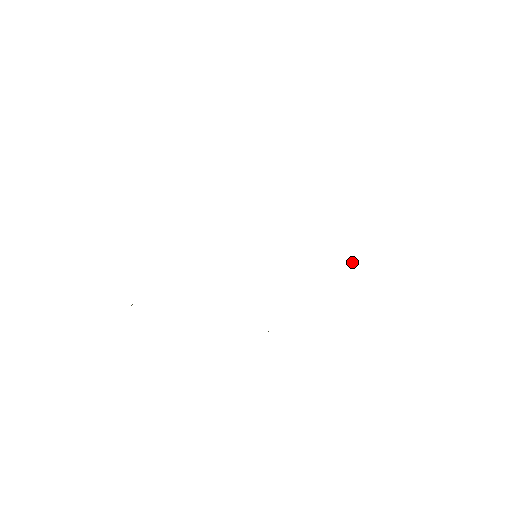
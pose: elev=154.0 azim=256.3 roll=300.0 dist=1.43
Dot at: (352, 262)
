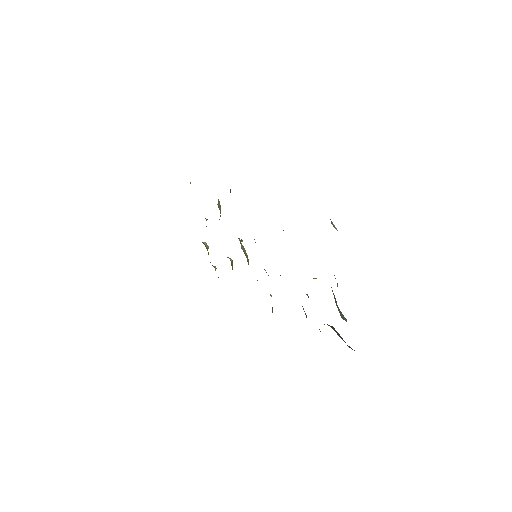
Dot at: (315, 278)
